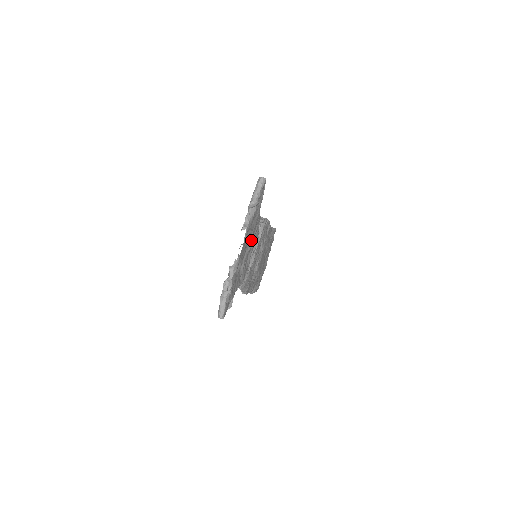
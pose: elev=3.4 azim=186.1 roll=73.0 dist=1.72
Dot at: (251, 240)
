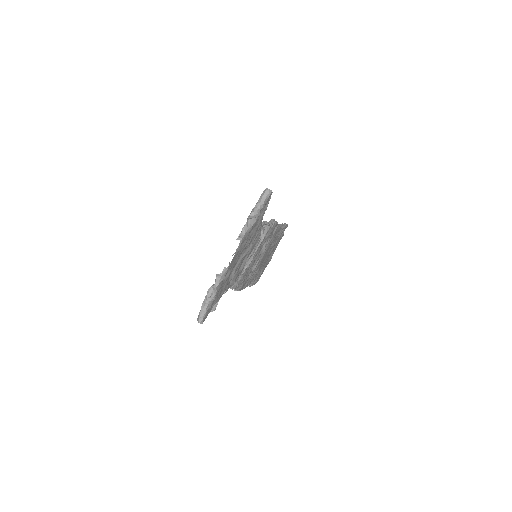
Dot at: (248, 247)
